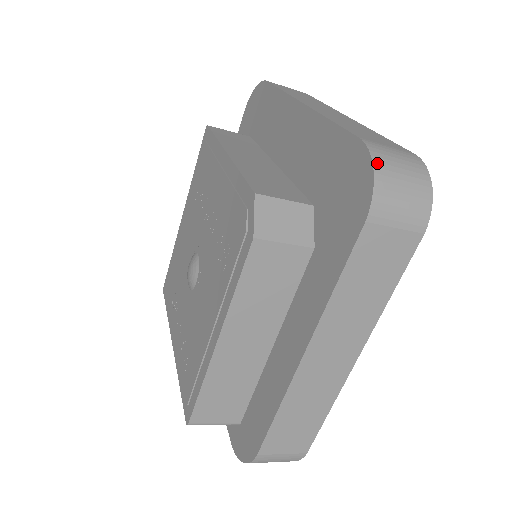
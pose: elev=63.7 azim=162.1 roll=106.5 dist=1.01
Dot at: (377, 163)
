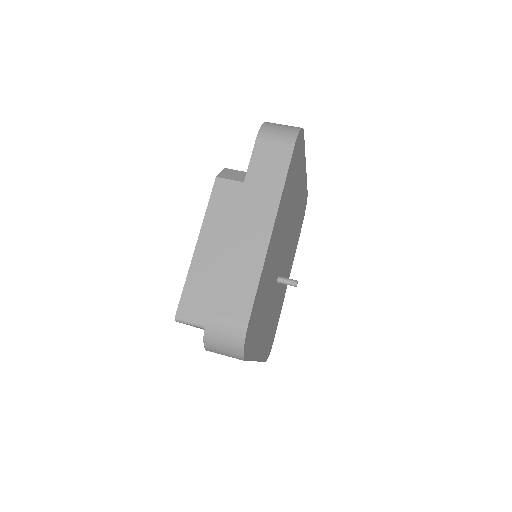
Dot at: (268, 122)
